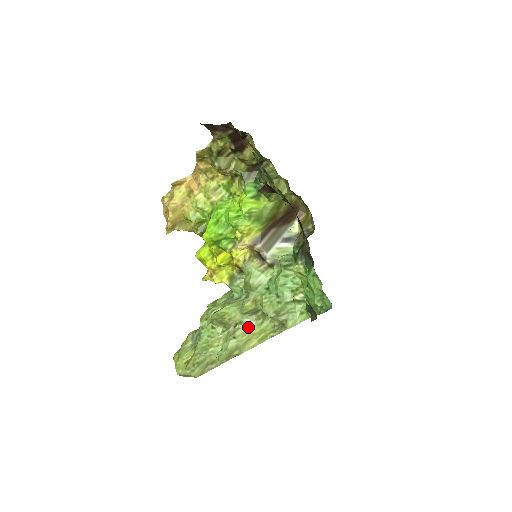
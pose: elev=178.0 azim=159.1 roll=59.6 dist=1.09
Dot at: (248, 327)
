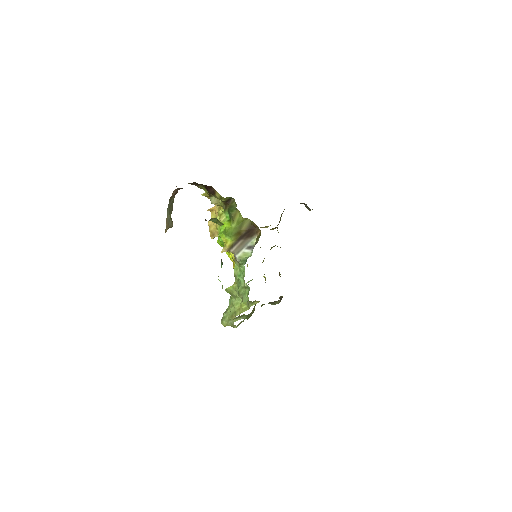
Dot at: (239, 300)
